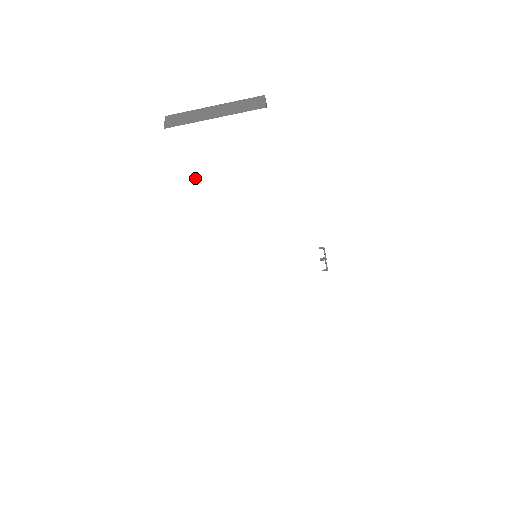
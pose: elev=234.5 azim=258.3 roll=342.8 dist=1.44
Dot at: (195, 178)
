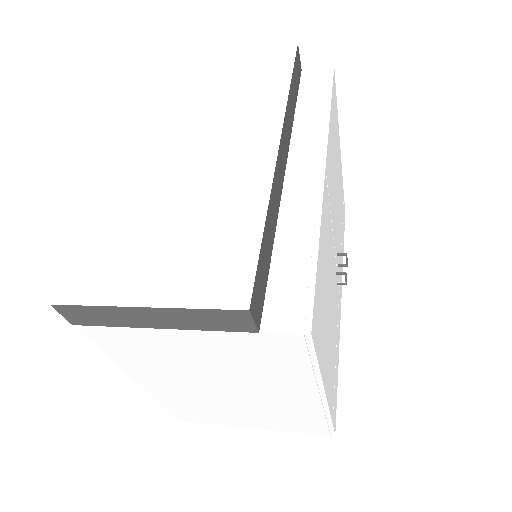
Dot at: (182, 386)
